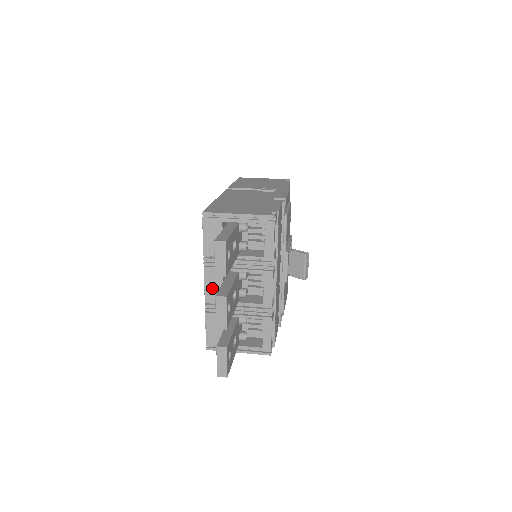
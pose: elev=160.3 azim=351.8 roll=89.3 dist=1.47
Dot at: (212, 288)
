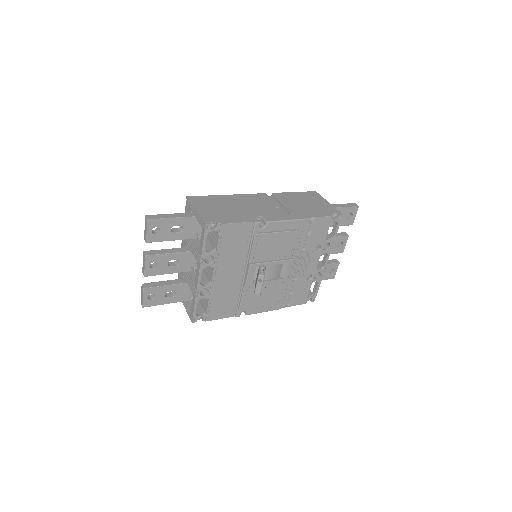
Dot at: occluded
